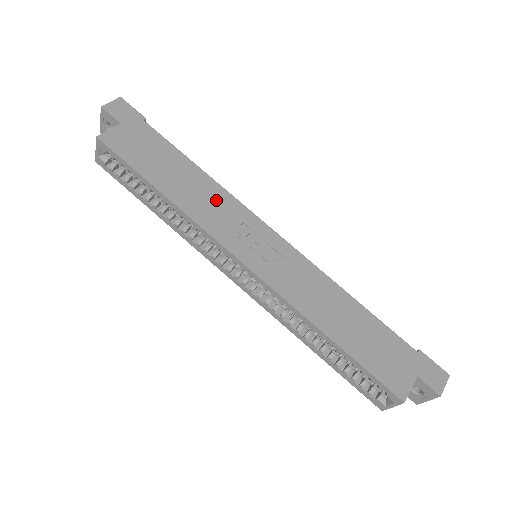
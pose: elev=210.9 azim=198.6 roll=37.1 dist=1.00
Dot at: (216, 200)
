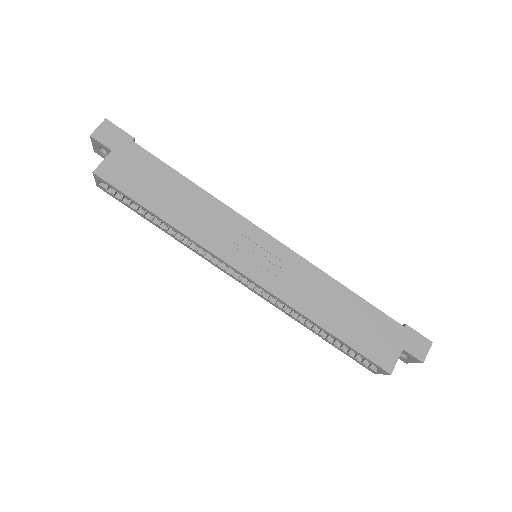
Dot at: (212, 215)
